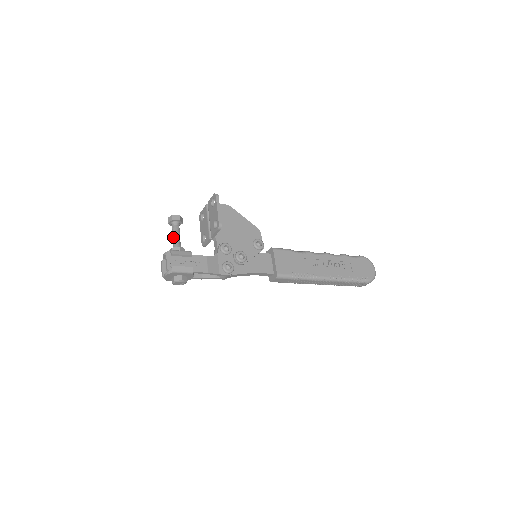
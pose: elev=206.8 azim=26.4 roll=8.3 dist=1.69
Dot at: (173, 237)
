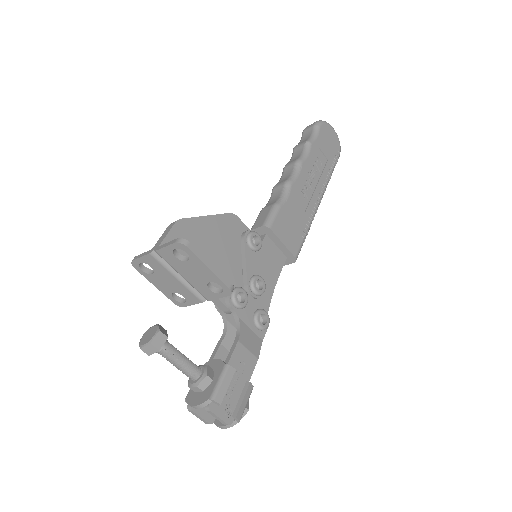
Dot at: (179, 368)
